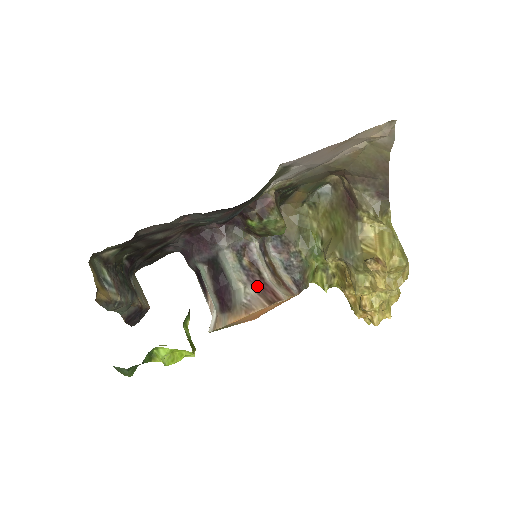
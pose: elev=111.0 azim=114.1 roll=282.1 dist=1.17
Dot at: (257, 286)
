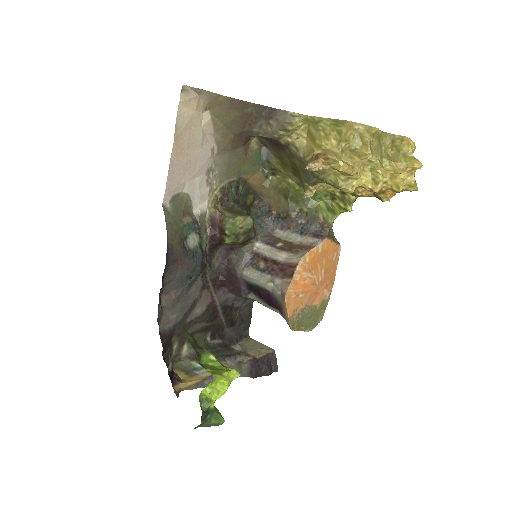
Dot at: (279, 273)
